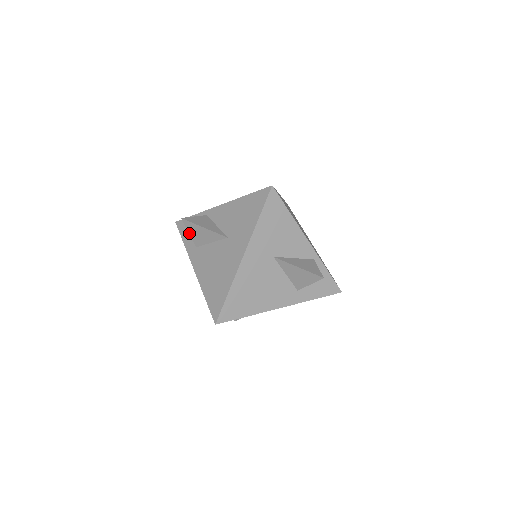
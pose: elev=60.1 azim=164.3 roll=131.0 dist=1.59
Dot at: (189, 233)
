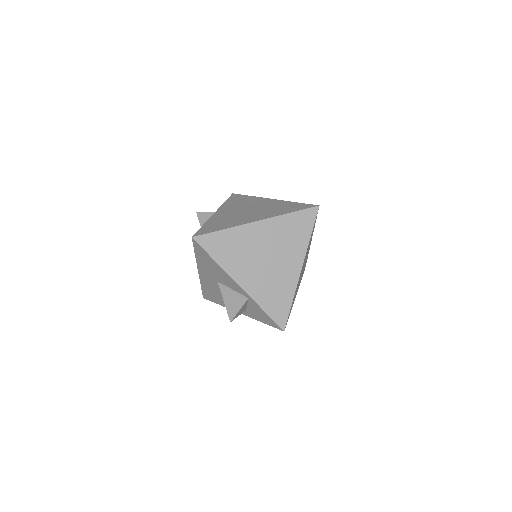
Dot at: occluded
